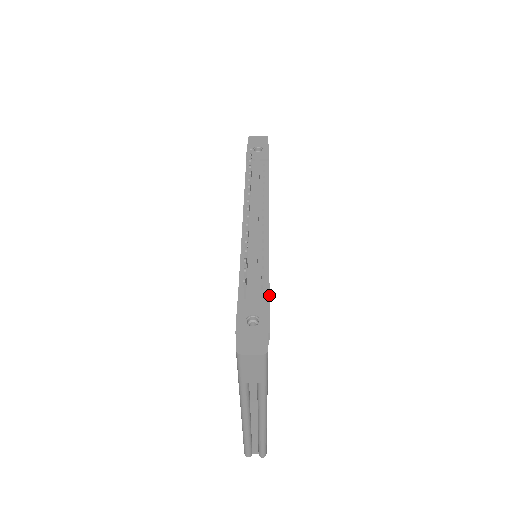
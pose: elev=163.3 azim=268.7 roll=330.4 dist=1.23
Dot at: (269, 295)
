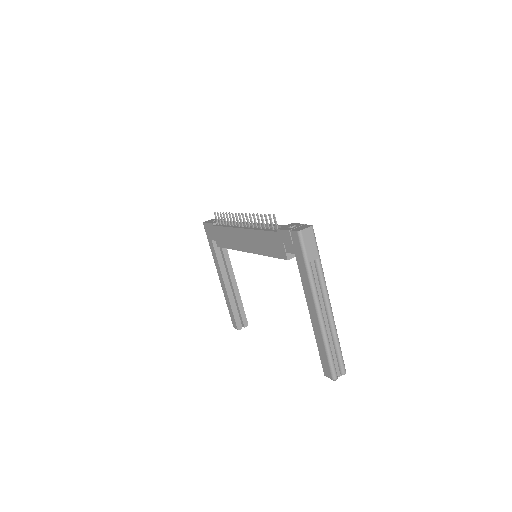
Dot at: occluded
